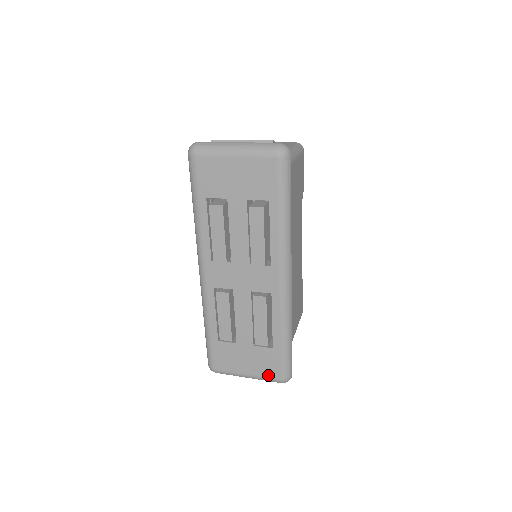
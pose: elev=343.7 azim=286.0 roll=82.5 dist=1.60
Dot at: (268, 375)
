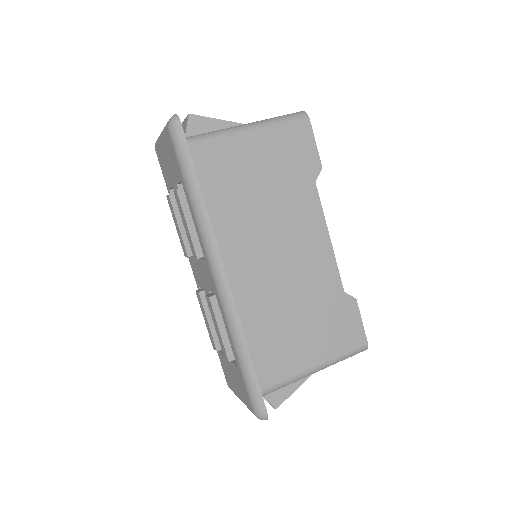
Dot at: (247, 403)
